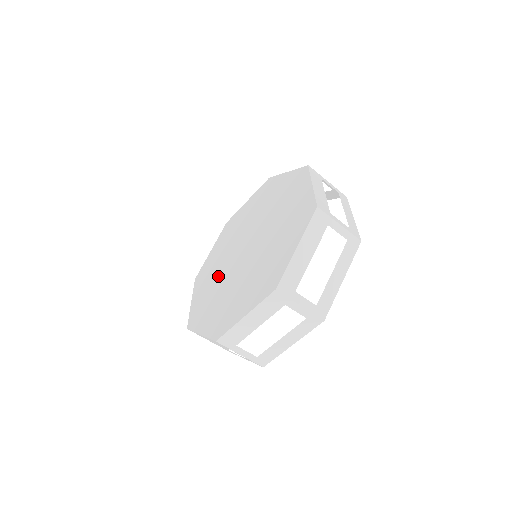
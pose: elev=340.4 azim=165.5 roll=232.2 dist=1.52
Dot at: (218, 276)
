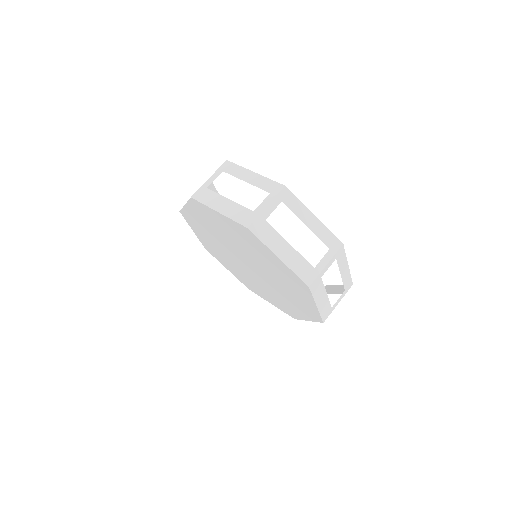
Dot at: (238, 268)
